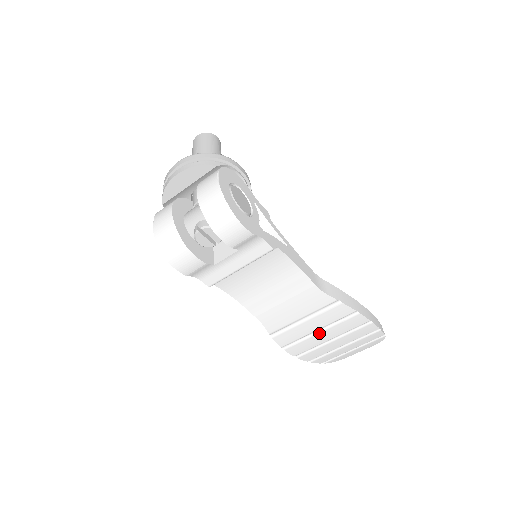
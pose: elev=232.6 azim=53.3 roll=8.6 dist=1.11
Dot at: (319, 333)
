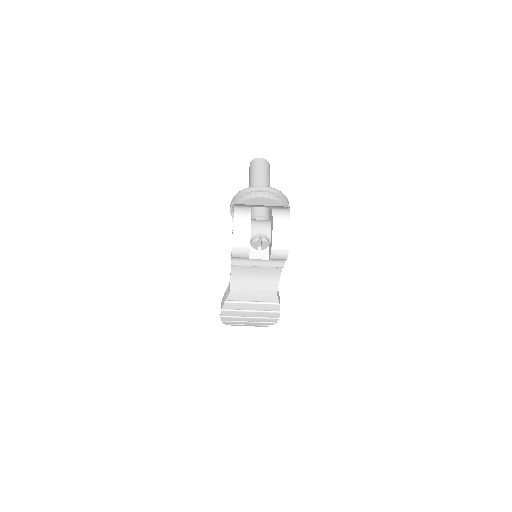
Dot at: (250, 312)
